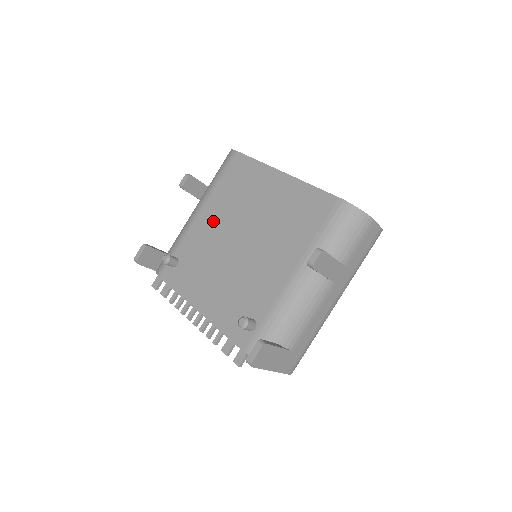
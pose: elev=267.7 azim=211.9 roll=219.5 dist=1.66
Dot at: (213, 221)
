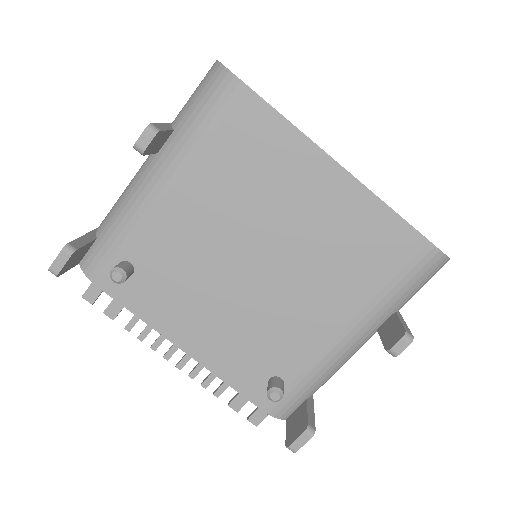
Dot at: (200, 216)
